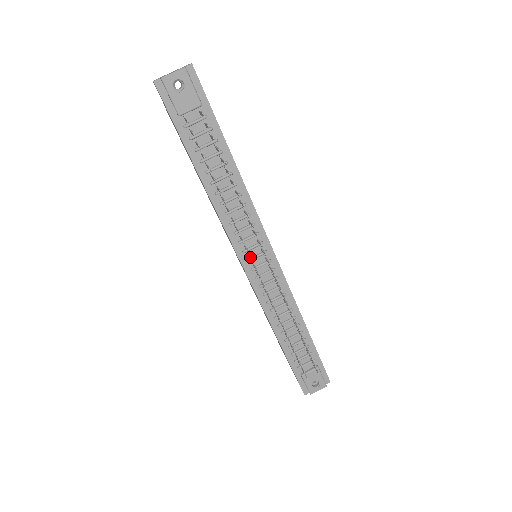
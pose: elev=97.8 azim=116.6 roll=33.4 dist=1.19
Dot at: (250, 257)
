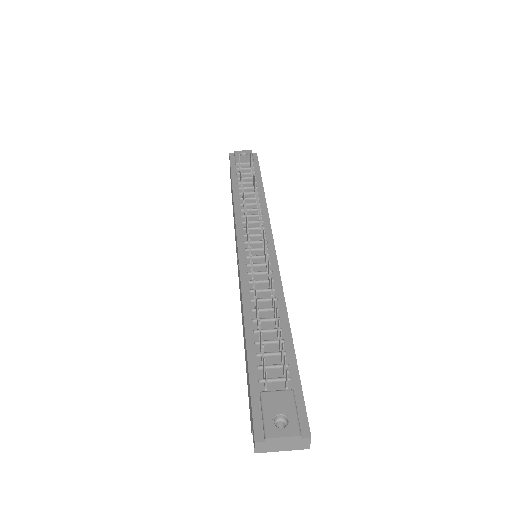
Dot at: (247, 229)
